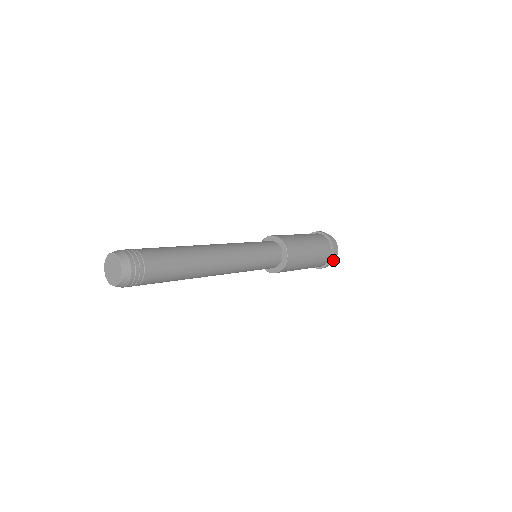
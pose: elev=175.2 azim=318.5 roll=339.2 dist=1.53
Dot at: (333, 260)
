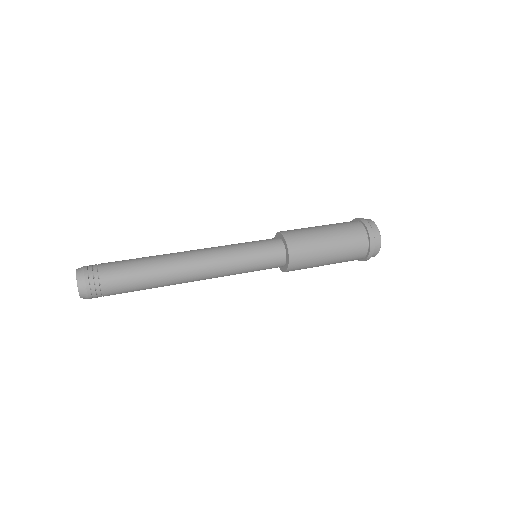
Dot at: (374, 248)
